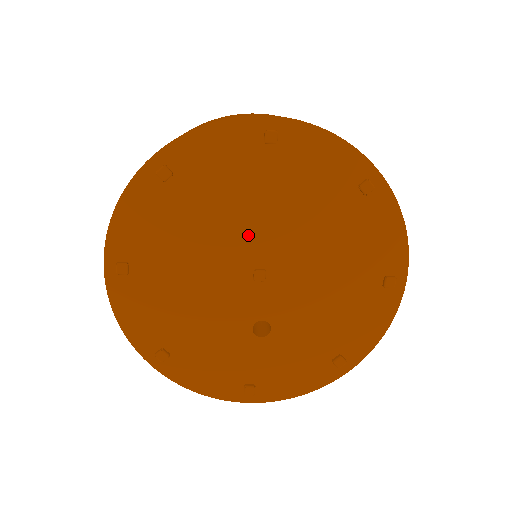
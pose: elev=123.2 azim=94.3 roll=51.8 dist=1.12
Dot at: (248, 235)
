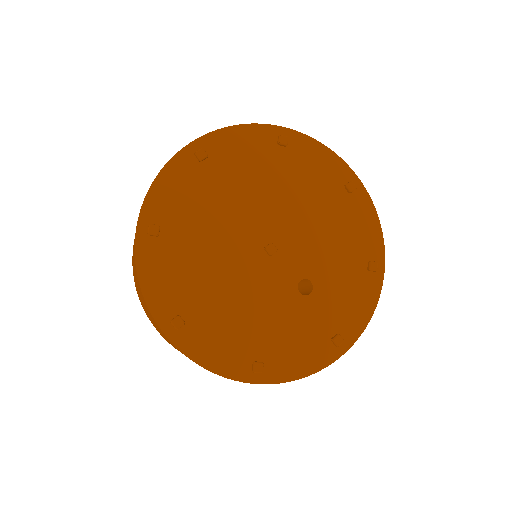
Dot at: (240, 229)
